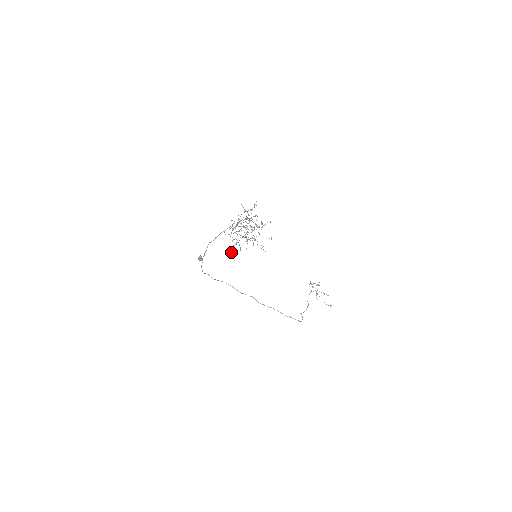
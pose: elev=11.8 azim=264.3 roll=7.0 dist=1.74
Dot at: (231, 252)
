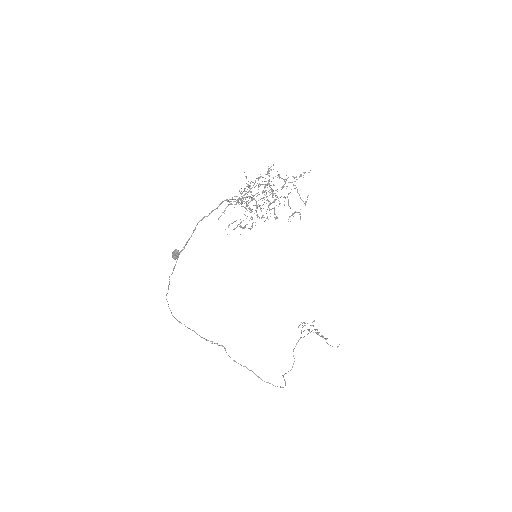
Dot at: (241, 226)
